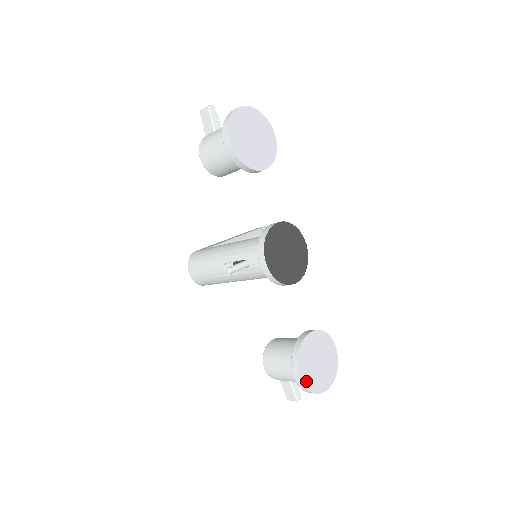
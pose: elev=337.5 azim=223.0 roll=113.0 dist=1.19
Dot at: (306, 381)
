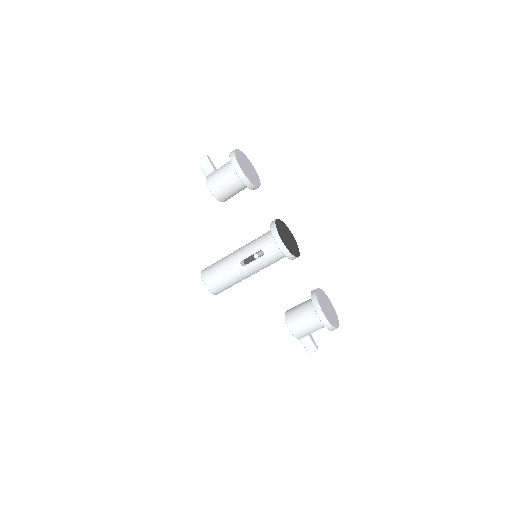
Dot at: (328, 319)
